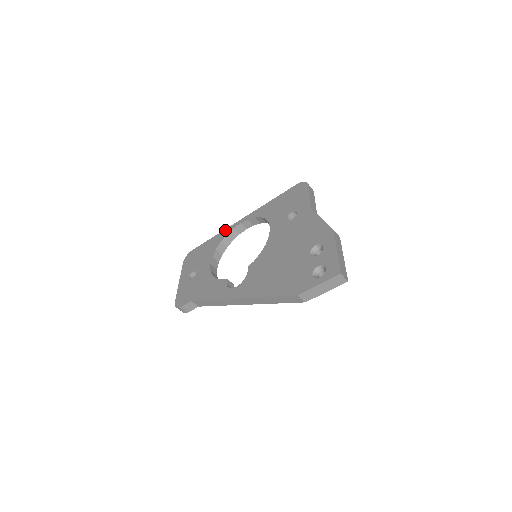
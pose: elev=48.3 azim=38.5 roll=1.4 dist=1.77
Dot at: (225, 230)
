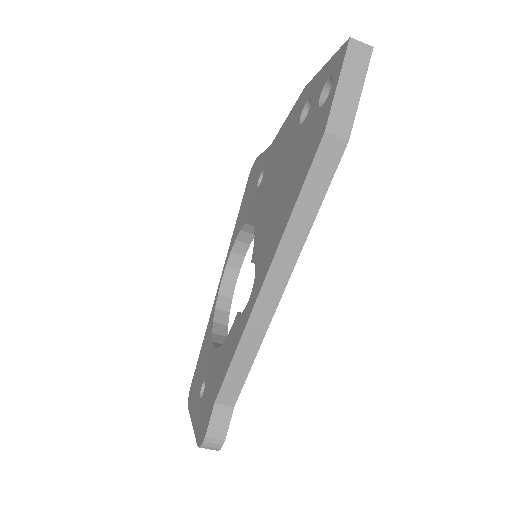
Dot at: (211, 311)
